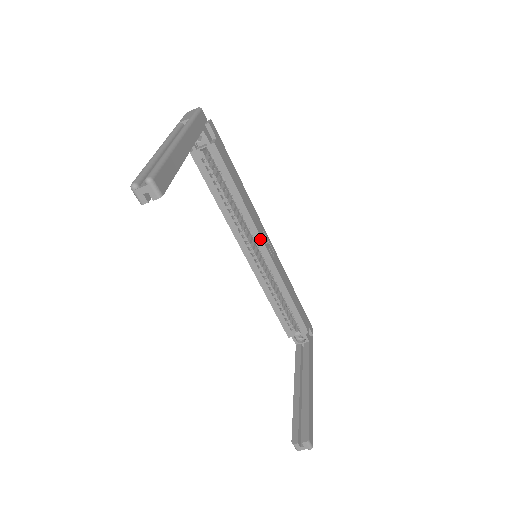
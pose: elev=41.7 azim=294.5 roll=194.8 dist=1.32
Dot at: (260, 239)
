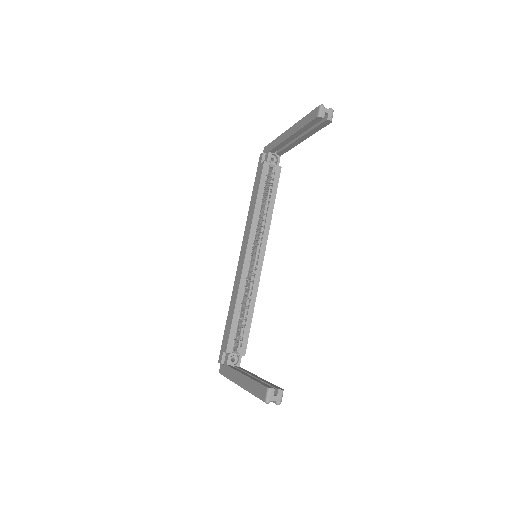
Dot at: (265, 247)
